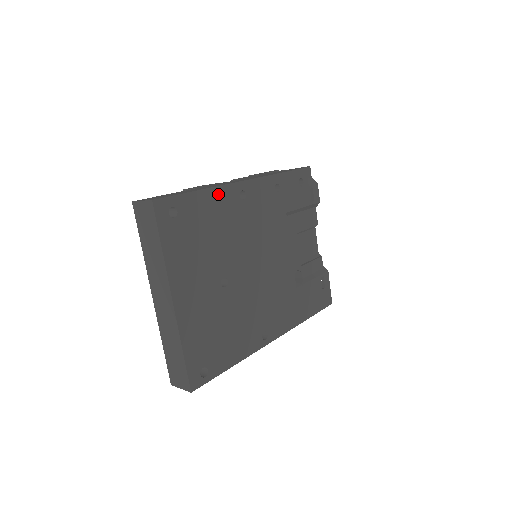
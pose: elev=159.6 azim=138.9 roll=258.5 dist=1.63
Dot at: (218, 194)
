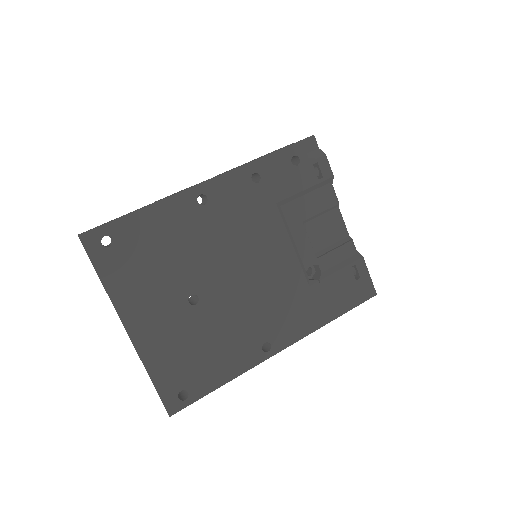
Dot at: (165, 207)
